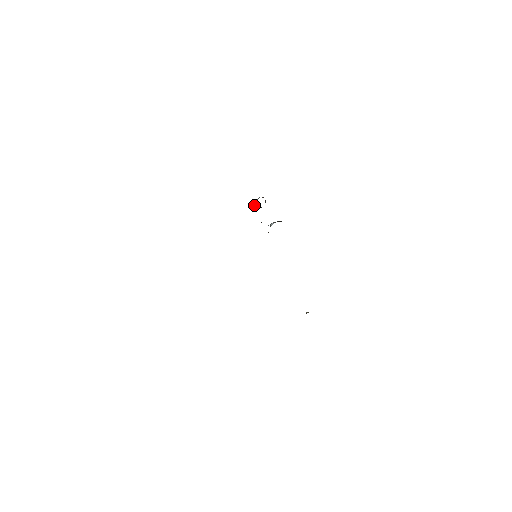
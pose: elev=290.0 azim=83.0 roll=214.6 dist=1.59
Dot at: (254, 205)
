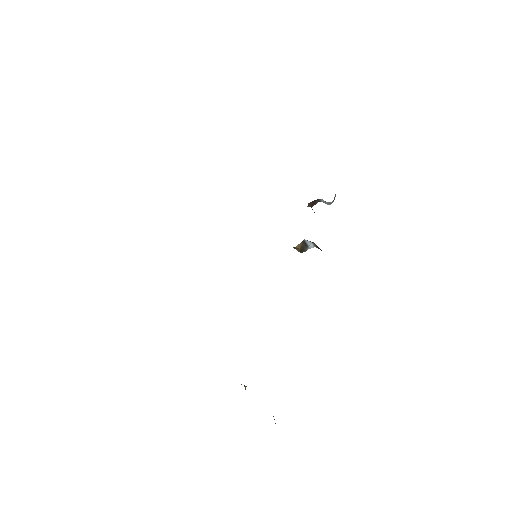
Dot at: occluded
